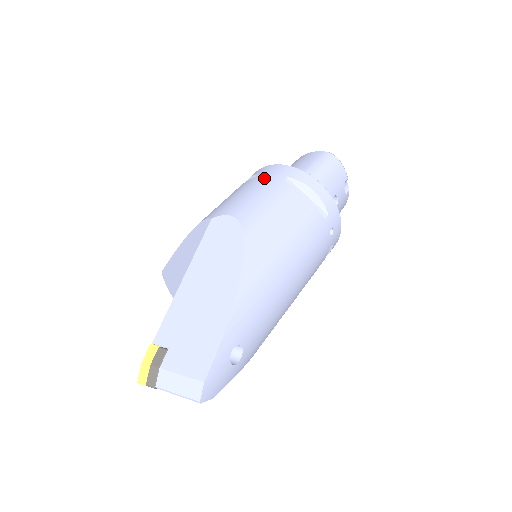
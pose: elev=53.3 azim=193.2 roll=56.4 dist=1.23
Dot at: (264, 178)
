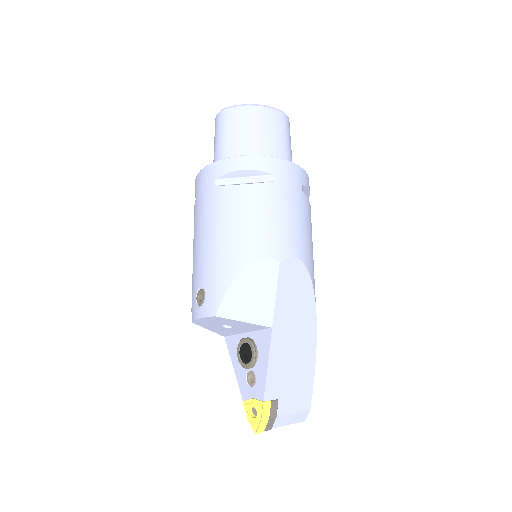
Dot at: (289, 189)
